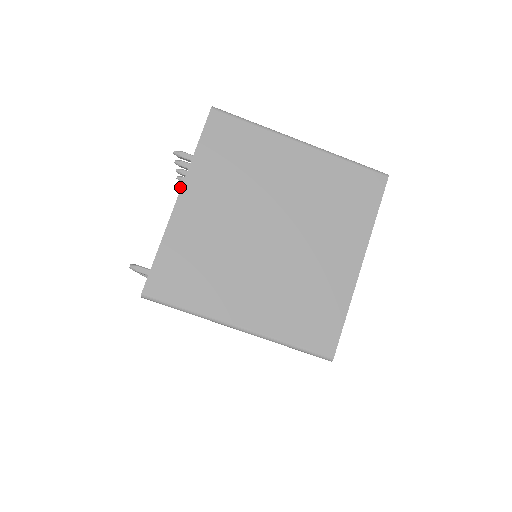
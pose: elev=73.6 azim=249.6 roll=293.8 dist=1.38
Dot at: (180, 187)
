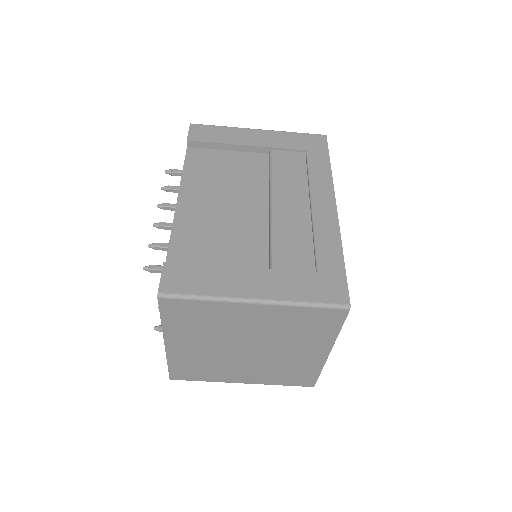
Dot at: (165, 190)
